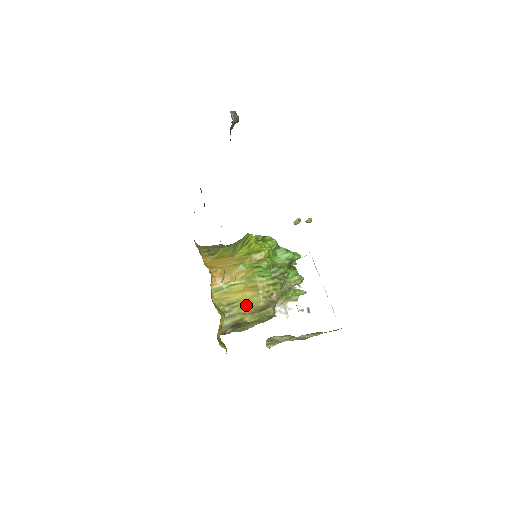
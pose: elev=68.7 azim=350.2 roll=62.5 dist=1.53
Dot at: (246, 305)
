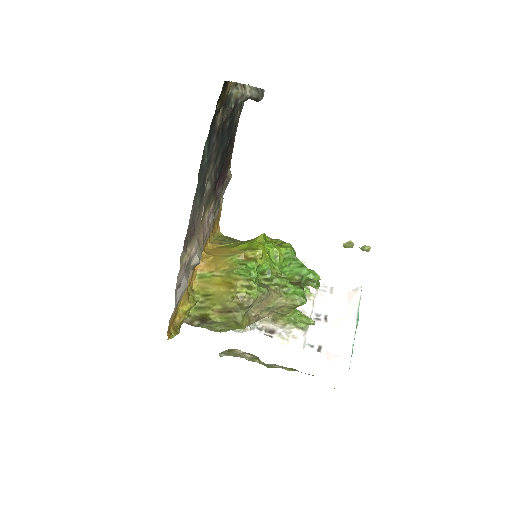
Dot at: (217, 301)
